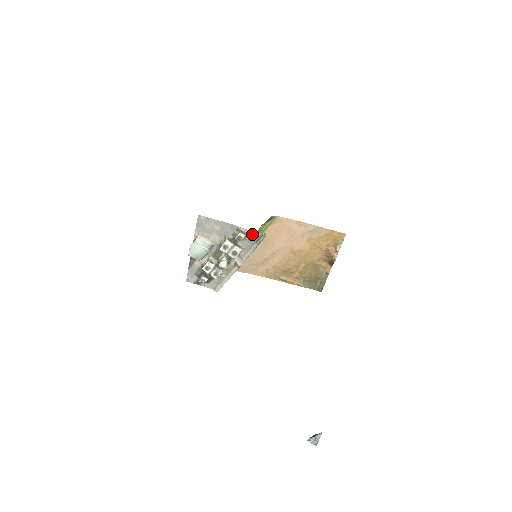
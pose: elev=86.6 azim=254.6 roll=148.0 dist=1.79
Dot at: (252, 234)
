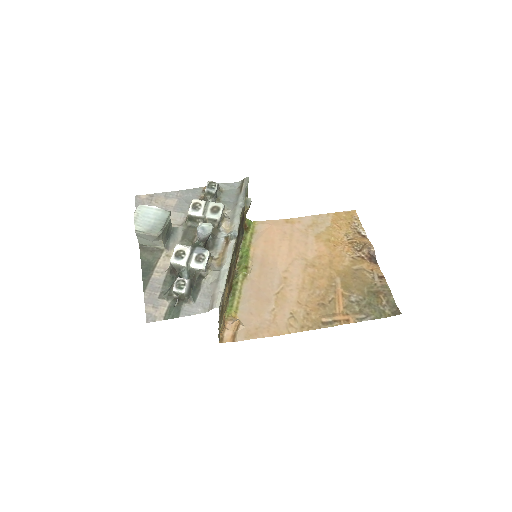
Dot at: (228, 188)
